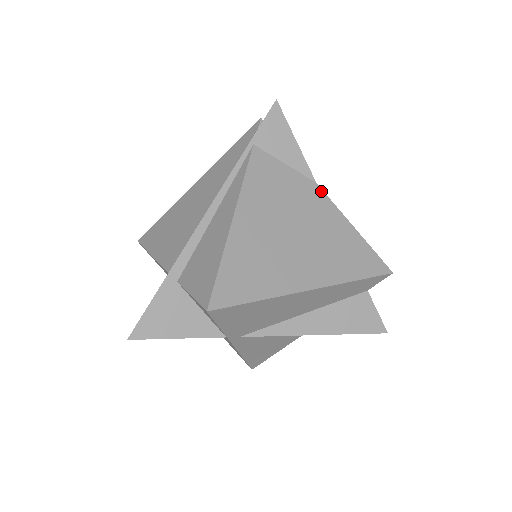
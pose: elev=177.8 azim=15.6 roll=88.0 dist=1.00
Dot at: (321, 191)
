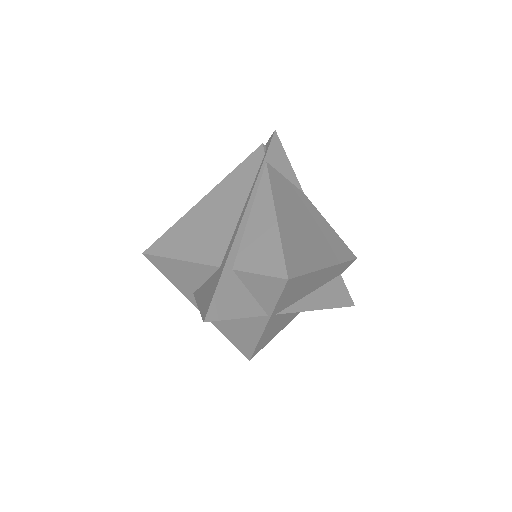
Dot at: (308, 199)
